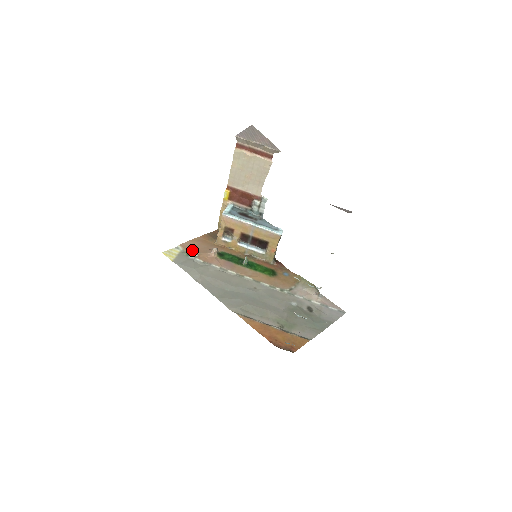
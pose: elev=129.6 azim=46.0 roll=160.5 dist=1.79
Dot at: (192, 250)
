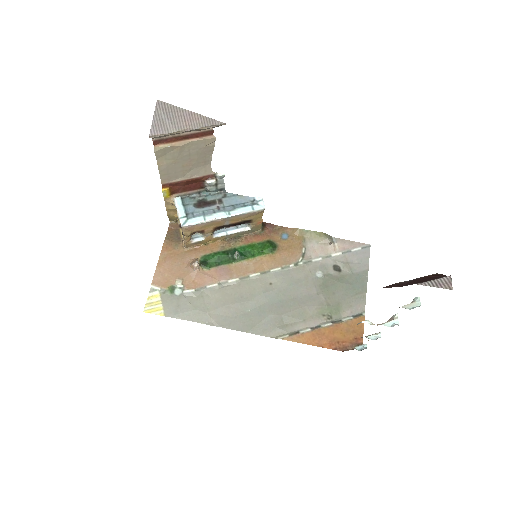
Dot at: (171, 281)
